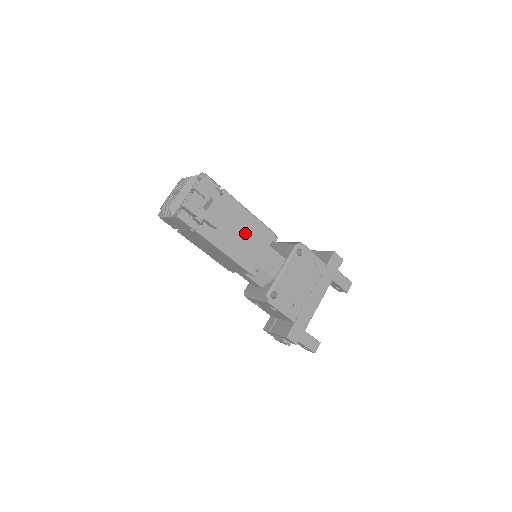
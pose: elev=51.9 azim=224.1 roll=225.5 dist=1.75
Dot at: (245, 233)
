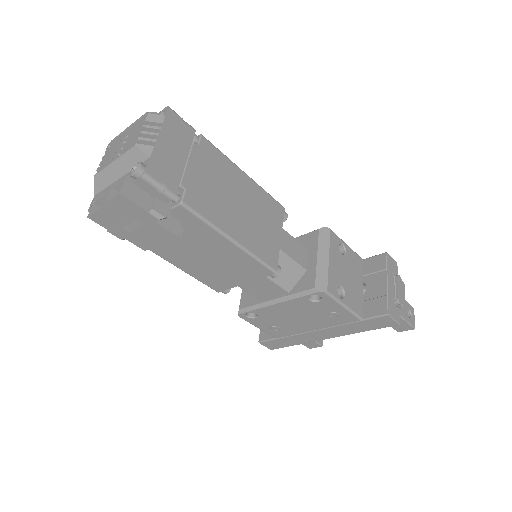
Dot at: (215, 258)
